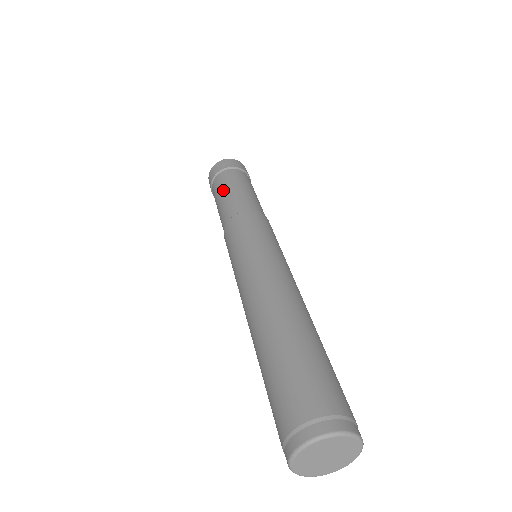
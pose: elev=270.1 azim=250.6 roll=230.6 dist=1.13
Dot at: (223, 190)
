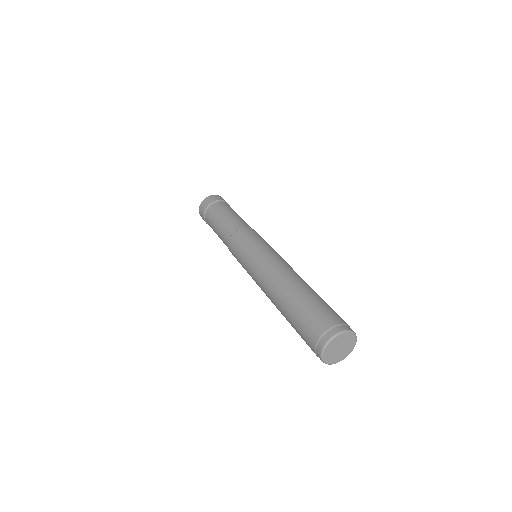
Dot at: (218, 217)
